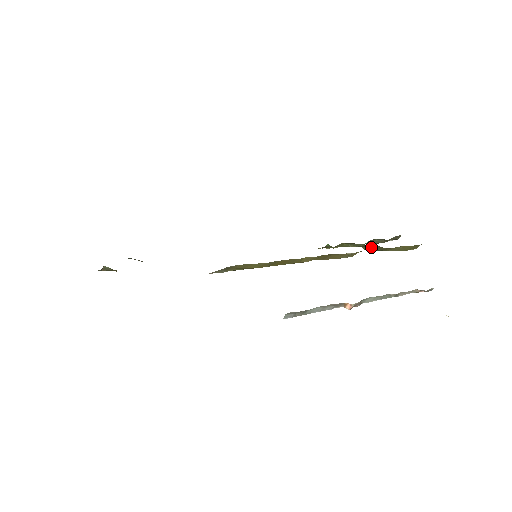
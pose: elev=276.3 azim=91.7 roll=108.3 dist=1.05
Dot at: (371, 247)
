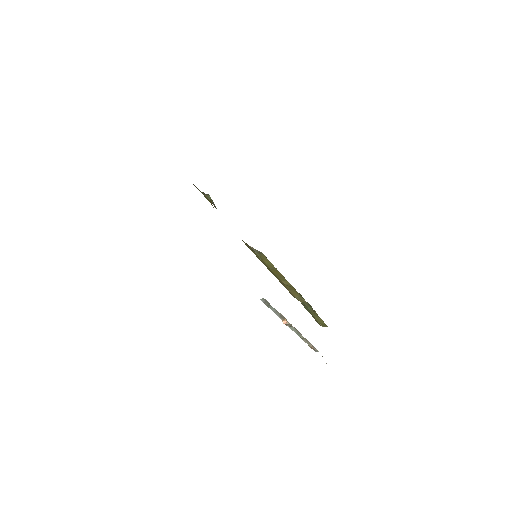
Dot at: (308, 305)
